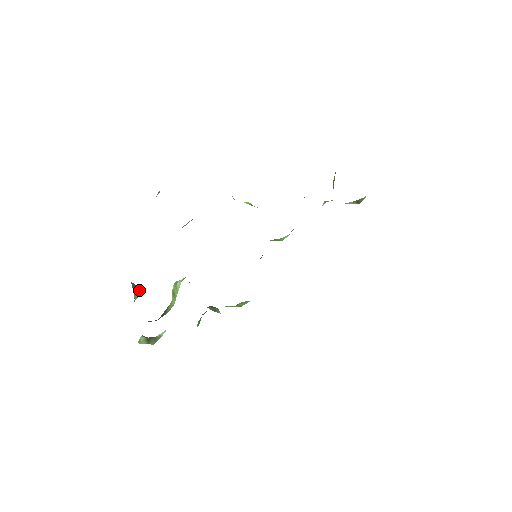
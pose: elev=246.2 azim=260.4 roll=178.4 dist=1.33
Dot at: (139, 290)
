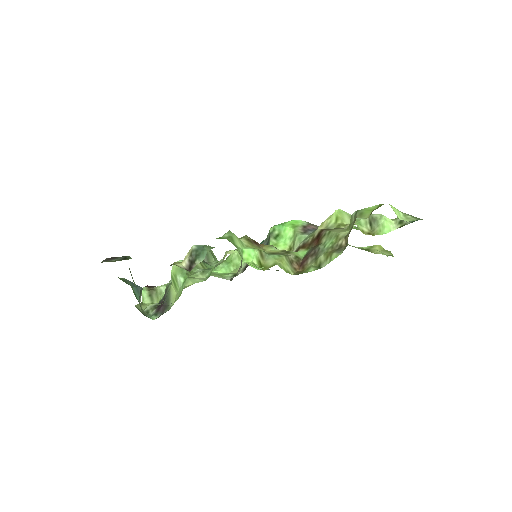
Dot at: (141, 288)
